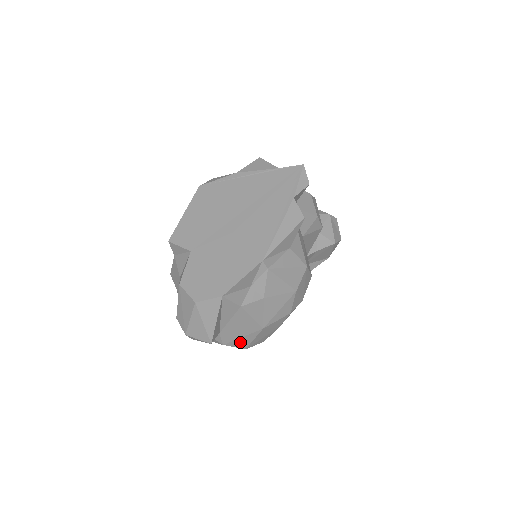
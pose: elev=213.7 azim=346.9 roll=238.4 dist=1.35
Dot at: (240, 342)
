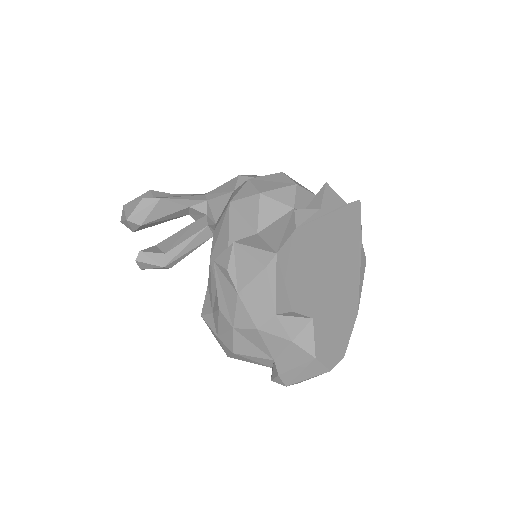
Dot at: occluded
